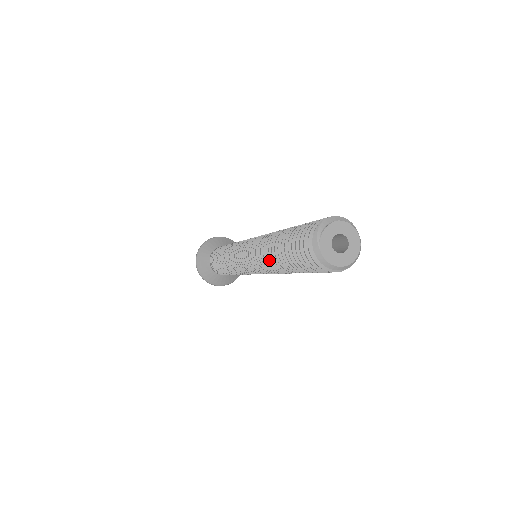
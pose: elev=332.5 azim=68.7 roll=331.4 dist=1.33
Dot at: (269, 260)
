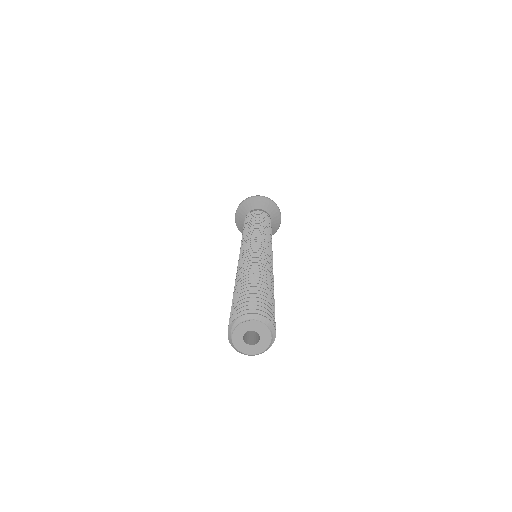
Dot at: occluded
